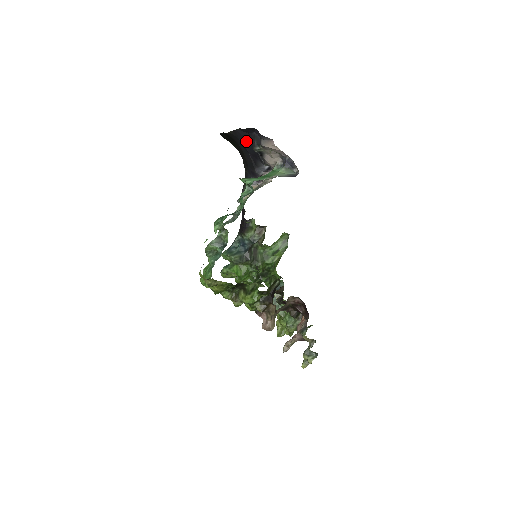
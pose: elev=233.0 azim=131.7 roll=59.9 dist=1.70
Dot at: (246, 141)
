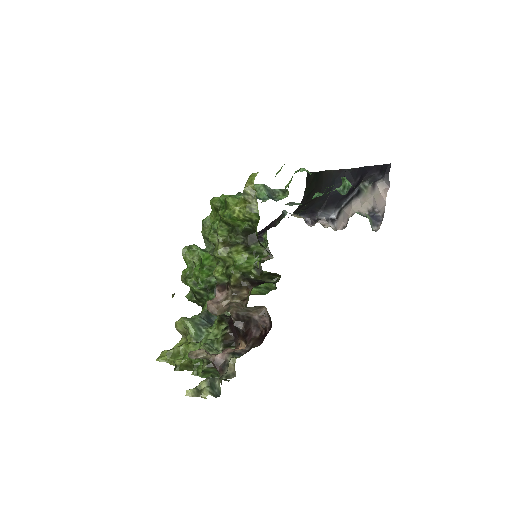
Dot at: occluded
